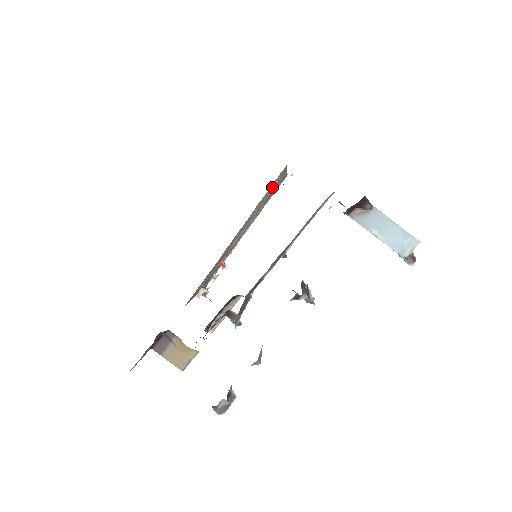
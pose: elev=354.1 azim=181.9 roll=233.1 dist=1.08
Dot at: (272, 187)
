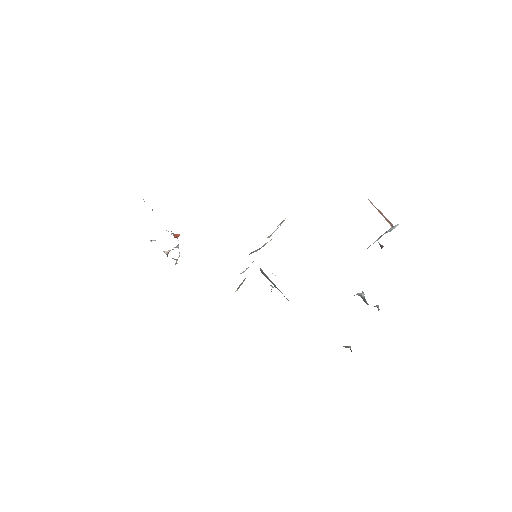
Dot at: occluded
